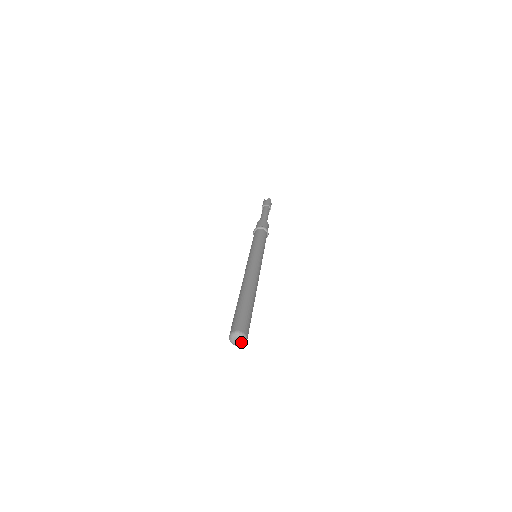
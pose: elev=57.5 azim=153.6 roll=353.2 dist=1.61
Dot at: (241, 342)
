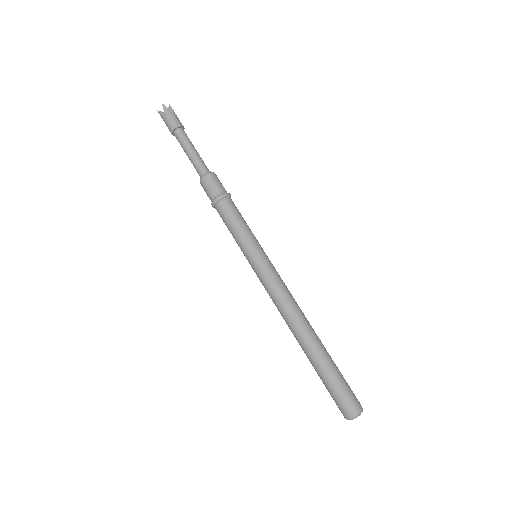
Dot at: (359, 414)
